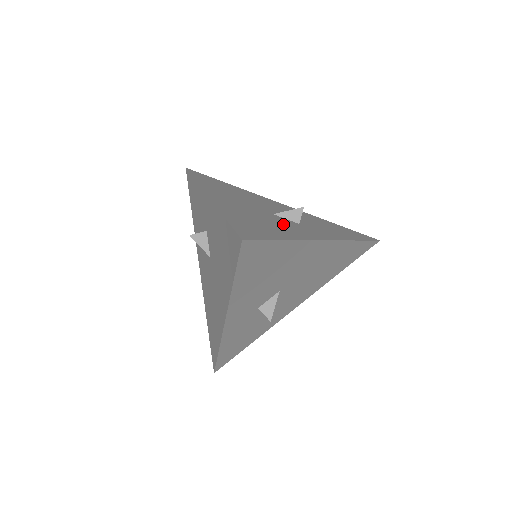
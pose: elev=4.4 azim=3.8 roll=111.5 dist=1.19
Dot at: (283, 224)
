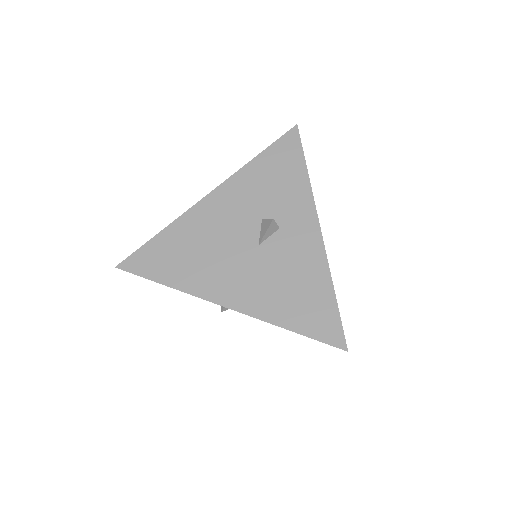
Dot at: (289, 258)
